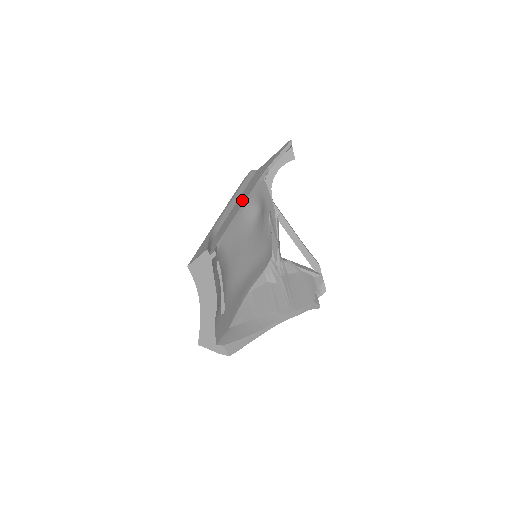
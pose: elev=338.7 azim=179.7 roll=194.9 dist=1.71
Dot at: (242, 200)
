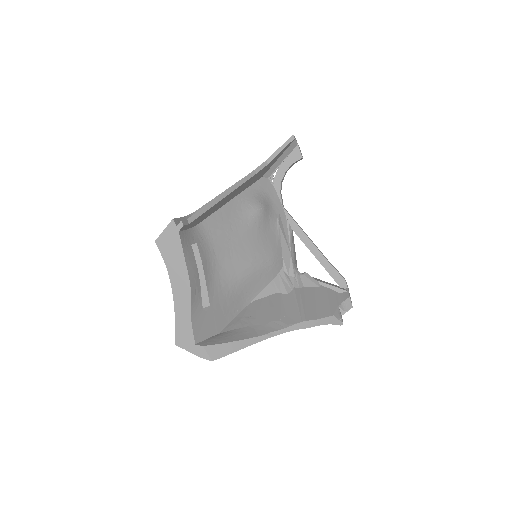
Dot at: occluded
